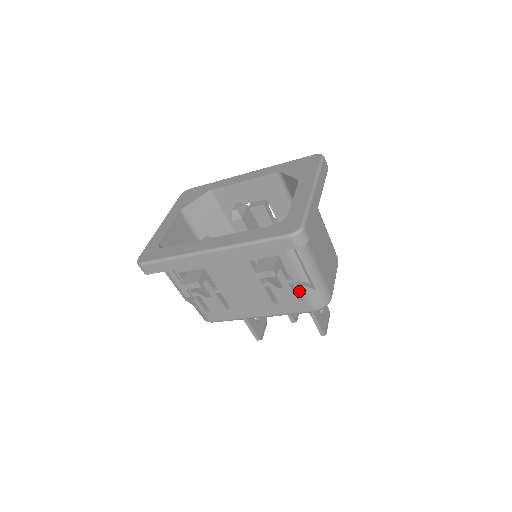
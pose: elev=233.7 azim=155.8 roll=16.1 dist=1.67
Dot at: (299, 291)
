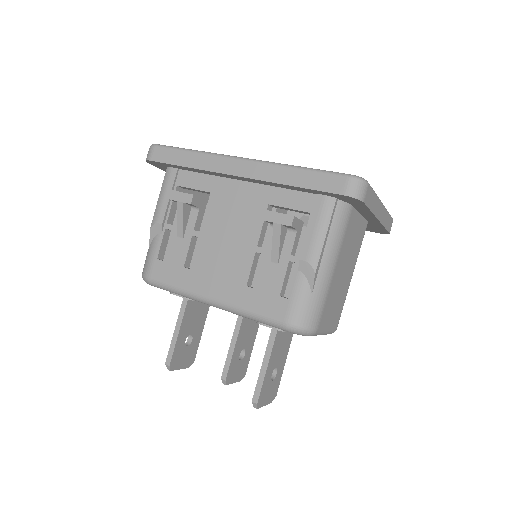
Dot at: (293, 280)
